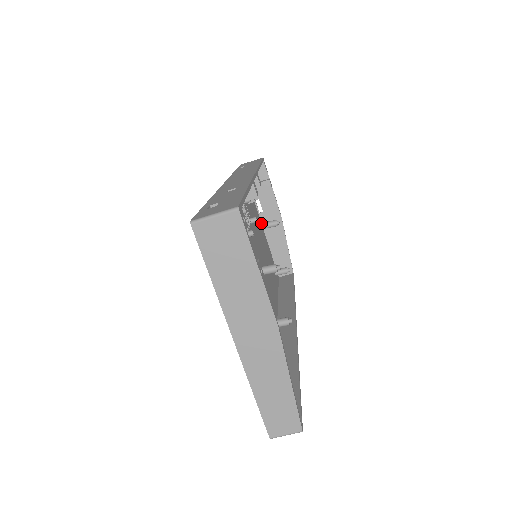
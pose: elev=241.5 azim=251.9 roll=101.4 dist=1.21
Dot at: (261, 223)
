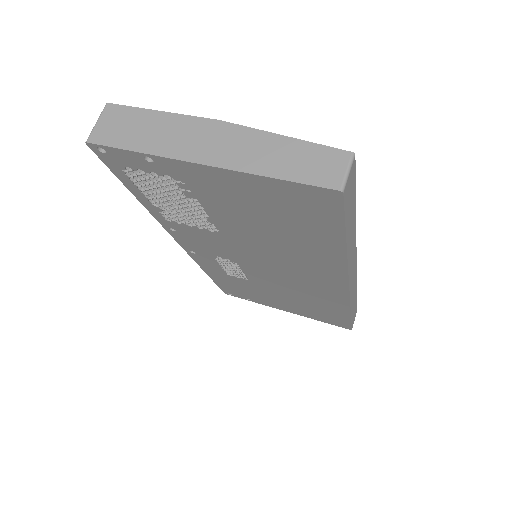
Dot at: occluded
